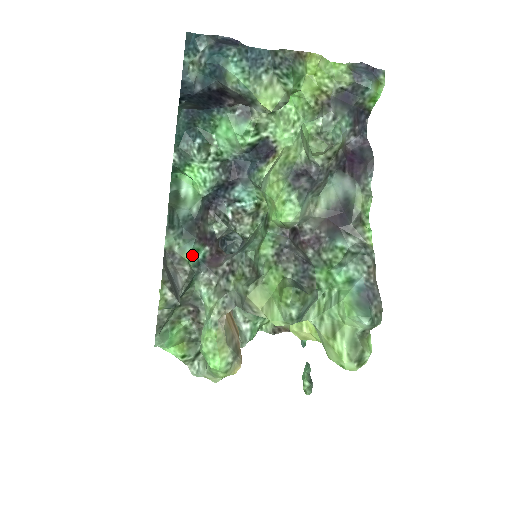
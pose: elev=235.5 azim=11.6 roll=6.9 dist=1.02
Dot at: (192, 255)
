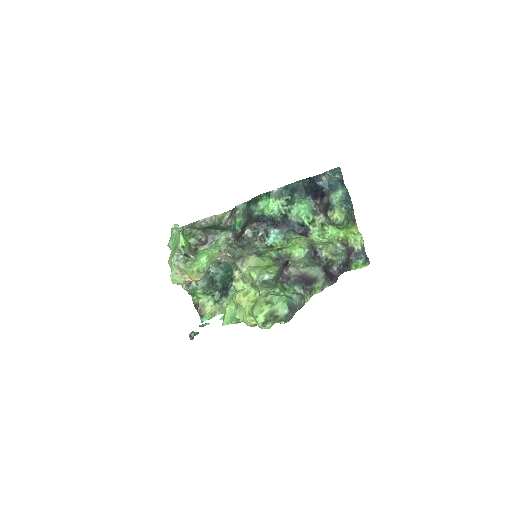
Dot at: (238, 223)
